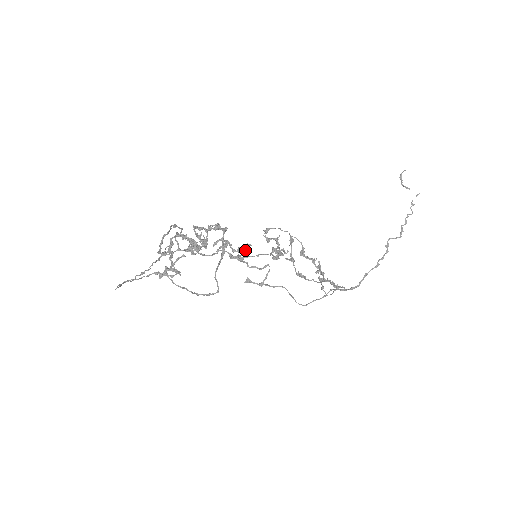
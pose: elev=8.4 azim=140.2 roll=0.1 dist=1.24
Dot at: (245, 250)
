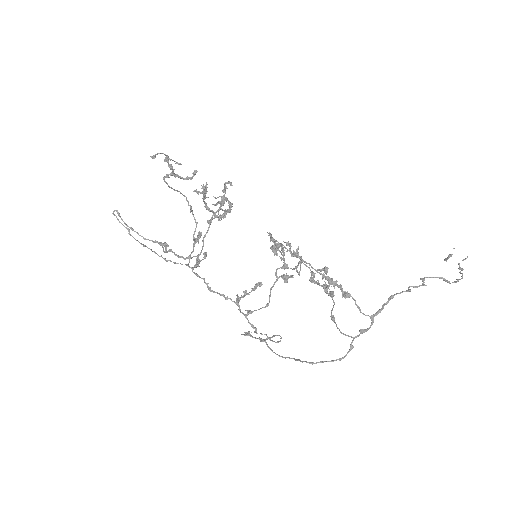
Dot at: (253, 289)
